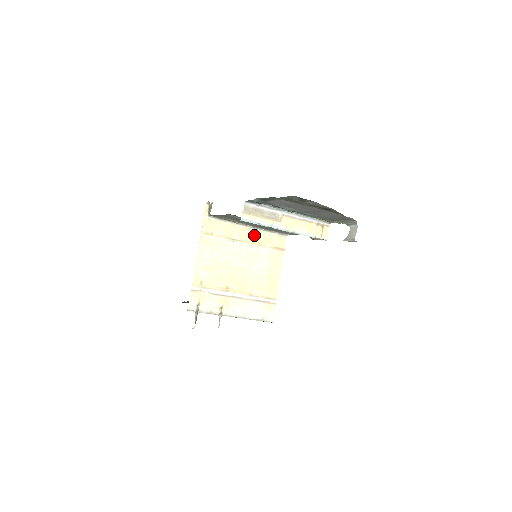
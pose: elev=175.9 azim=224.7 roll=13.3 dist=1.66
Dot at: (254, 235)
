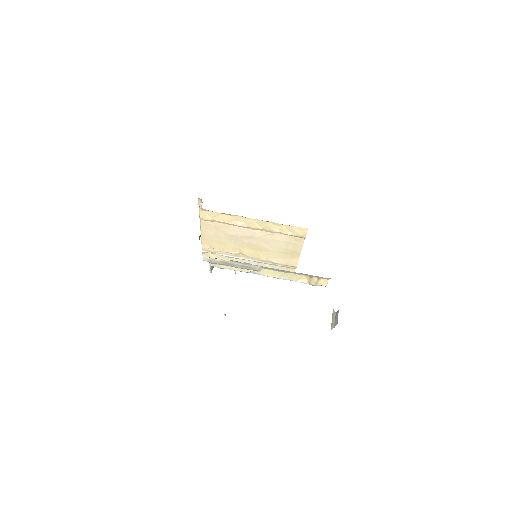
Dot at: (264, 224)
